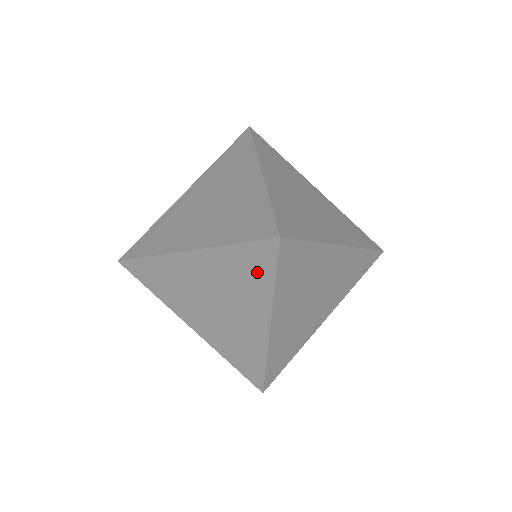
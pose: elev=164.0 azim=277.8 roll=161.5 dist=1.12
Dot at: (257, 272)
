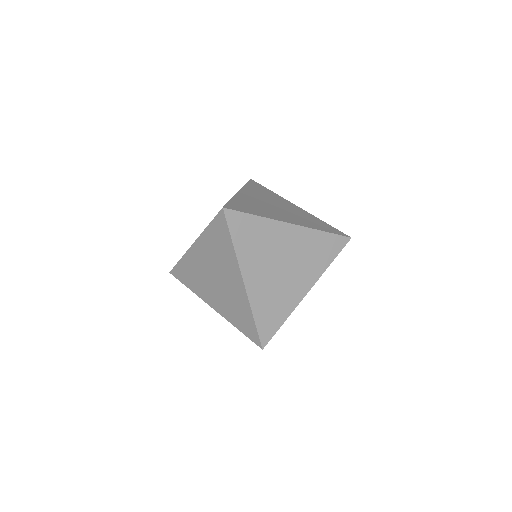
Dot at: (223, 240)
